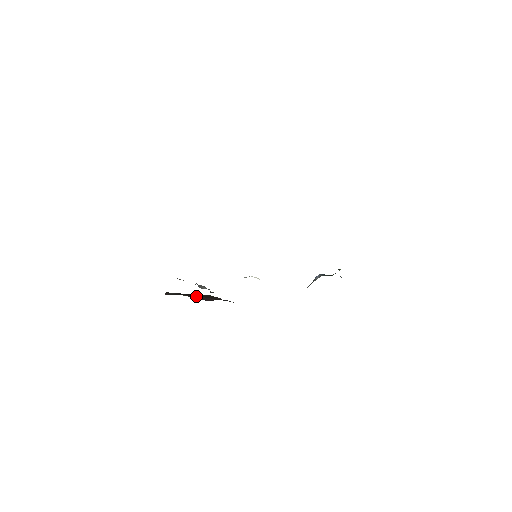
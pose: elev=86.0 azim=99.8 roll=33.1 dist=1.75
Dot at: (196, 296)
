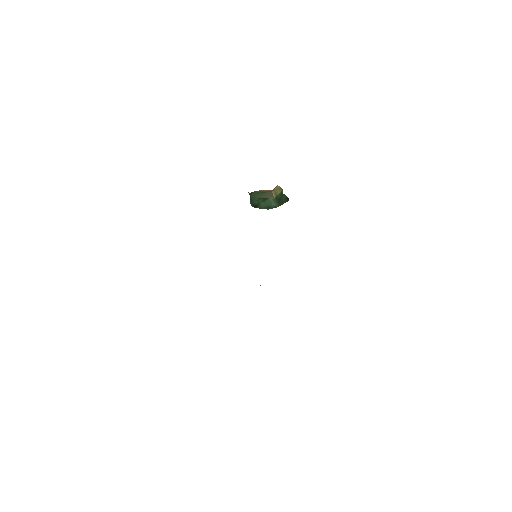
Dot at: occluded
